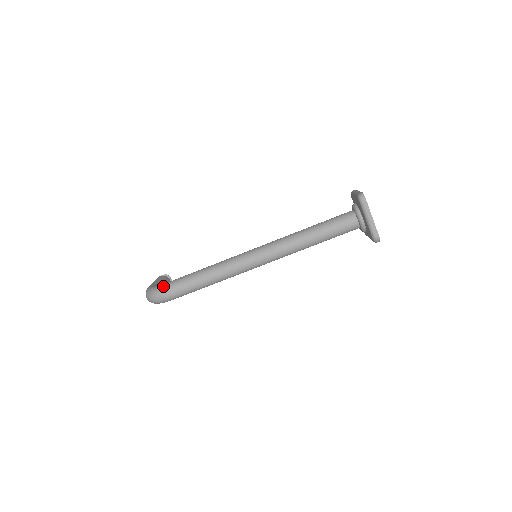
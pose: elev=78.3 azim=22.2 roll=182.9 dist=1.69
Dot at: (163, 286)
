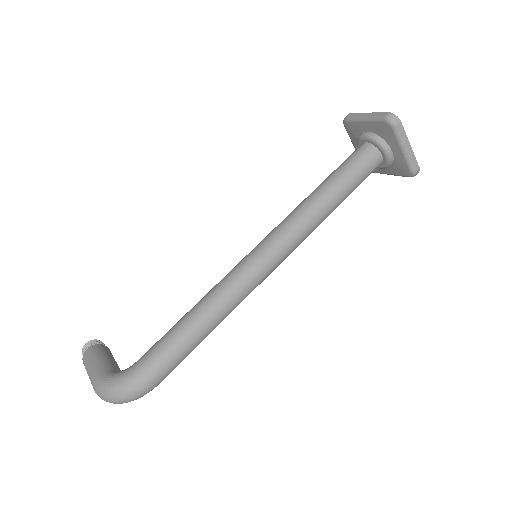
Dot at: (139, 370)
